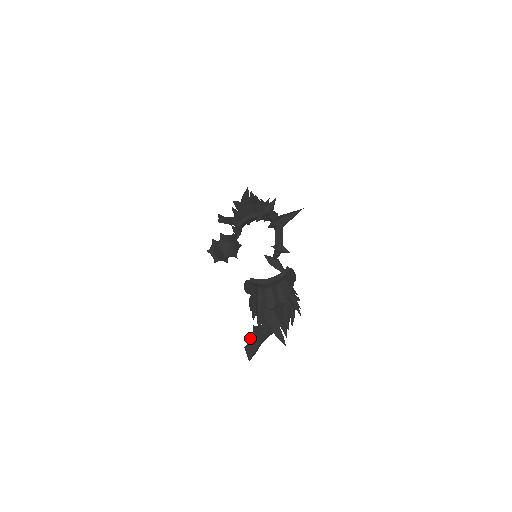
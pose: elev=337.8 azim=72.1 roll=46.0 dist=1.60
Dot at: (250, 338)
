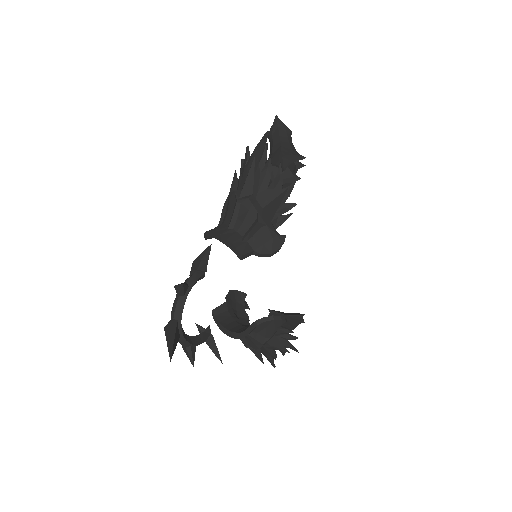
Dot at: occluded
